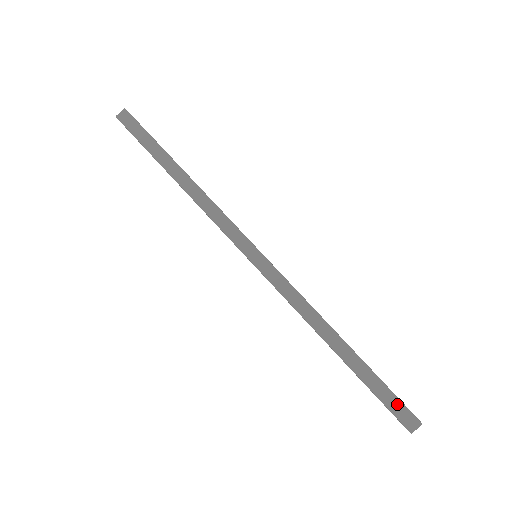
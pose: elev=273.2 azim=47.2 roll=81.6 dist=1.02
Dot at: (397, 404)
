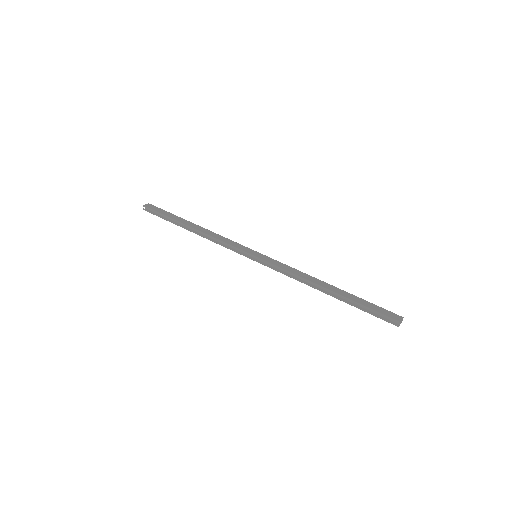
Dot at: (382, 310)
